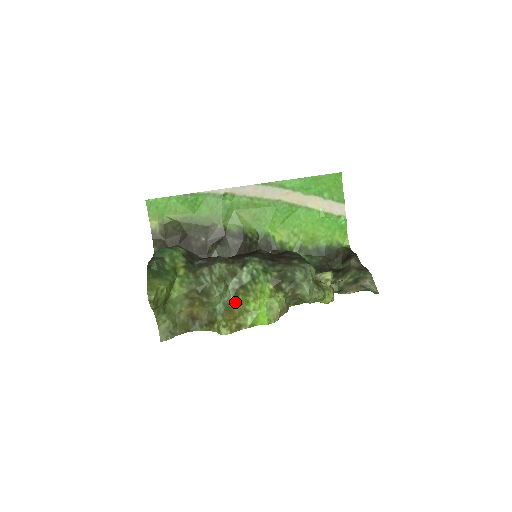
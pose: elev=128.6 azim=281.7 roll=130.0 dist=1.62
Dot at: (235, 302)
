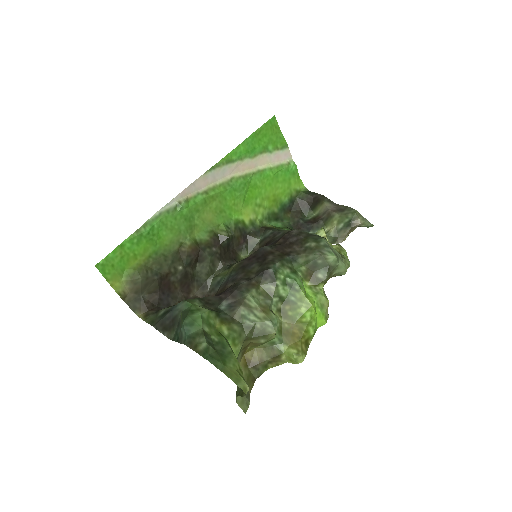
Dot at: (287, 322)
